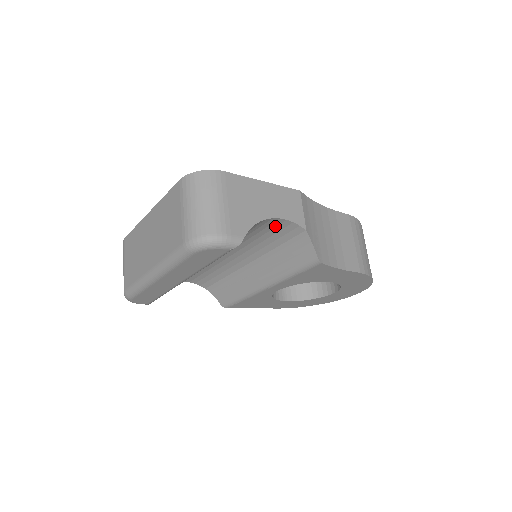
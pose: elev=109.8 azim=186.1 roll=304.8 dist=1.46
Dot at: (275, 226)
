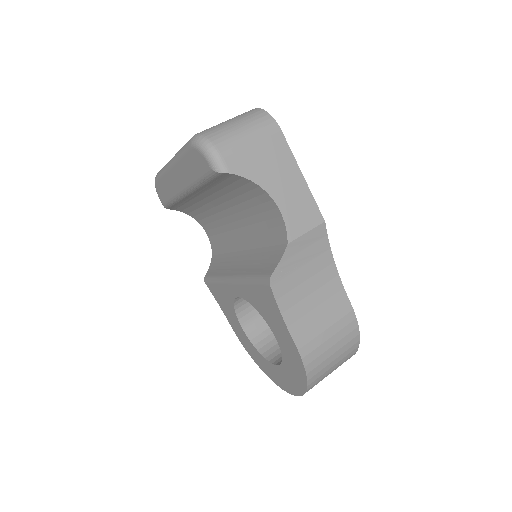
Dot at: (273, 217)
